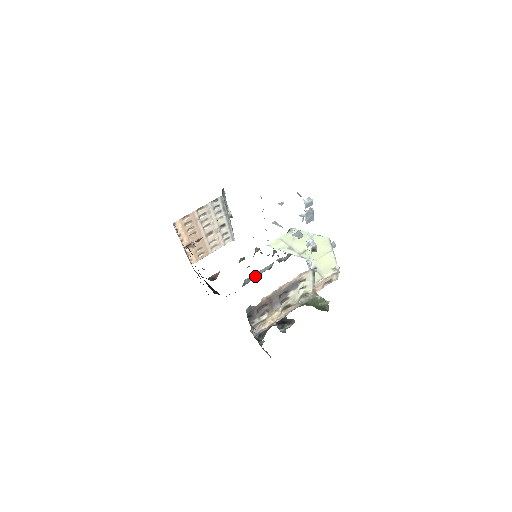
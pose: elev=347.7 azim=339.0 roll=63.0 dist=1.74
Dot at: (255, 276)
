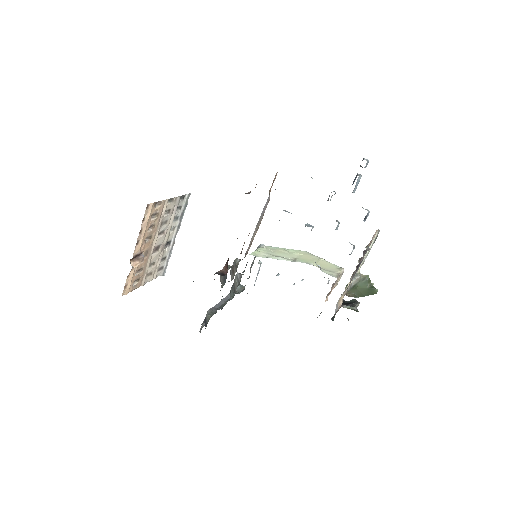
Dot at: (218, 306)
